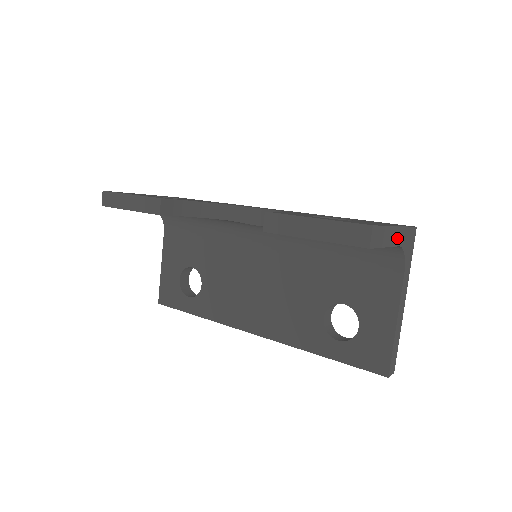
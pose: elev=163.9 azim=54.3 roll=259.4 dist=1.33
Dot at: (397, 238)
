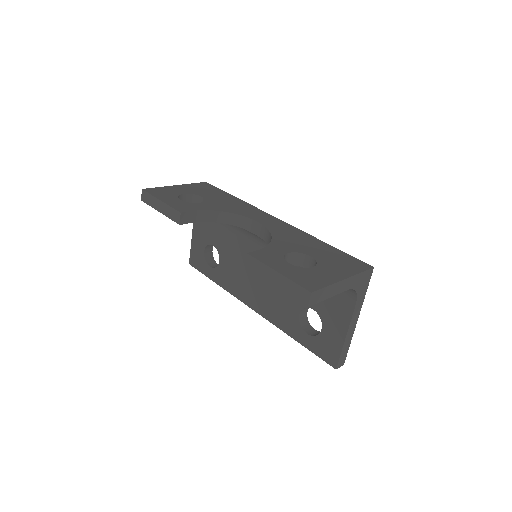
Dot at: (345, 286)
